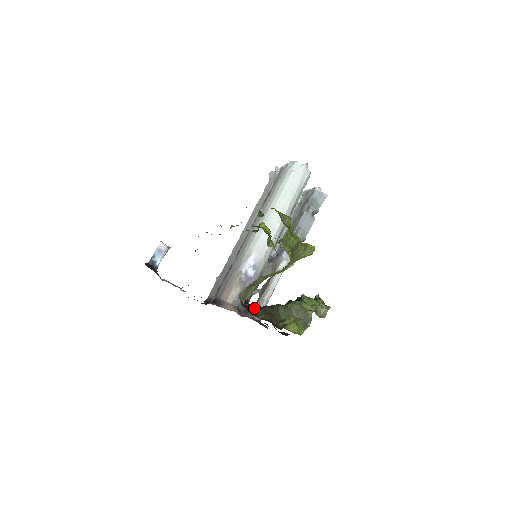
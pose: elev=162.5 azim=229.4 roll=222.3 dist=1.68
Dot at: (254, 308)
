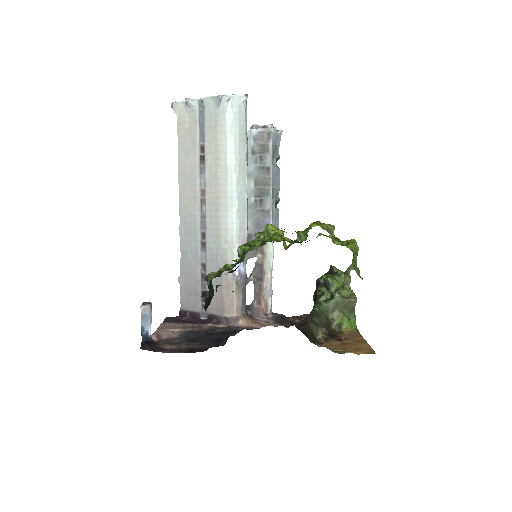
Dot at: (308, 329)
